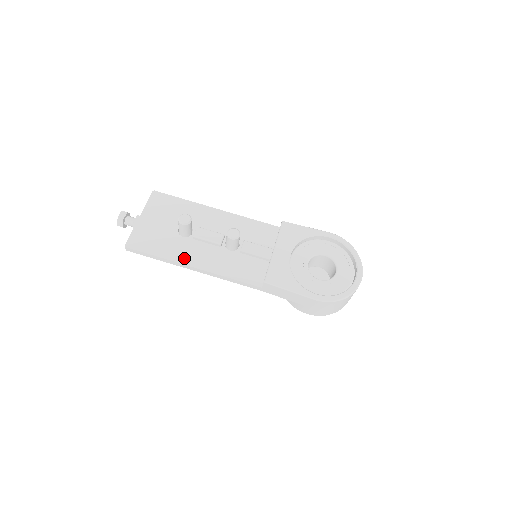
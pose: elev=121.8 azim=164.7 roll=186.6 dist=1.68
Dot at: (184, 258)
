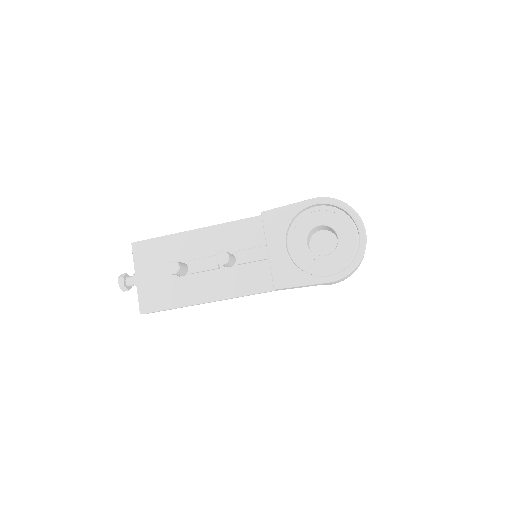
Dot at: (194, 298)
